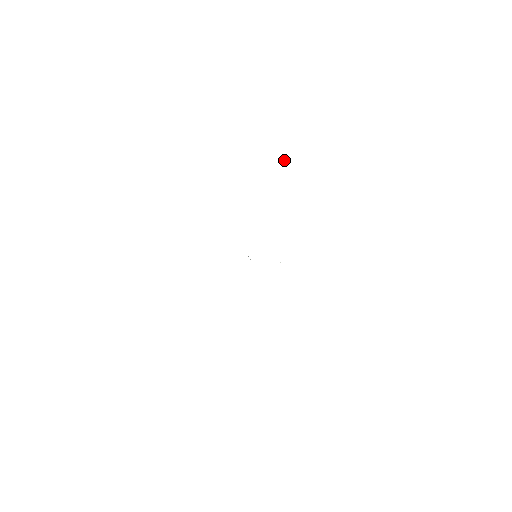
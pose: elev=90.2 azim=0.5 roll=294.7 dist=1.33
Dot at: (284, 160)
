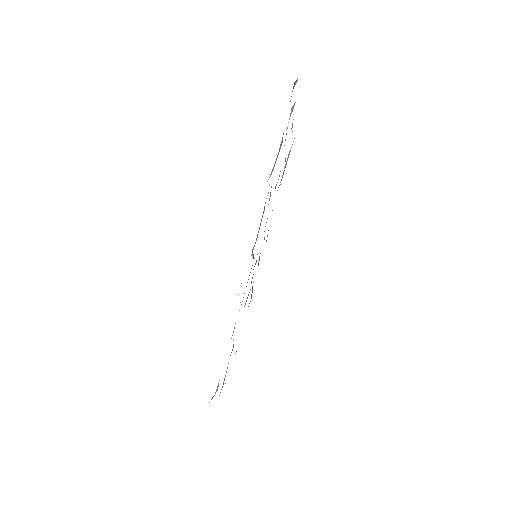
Dot at: (284, 166)
